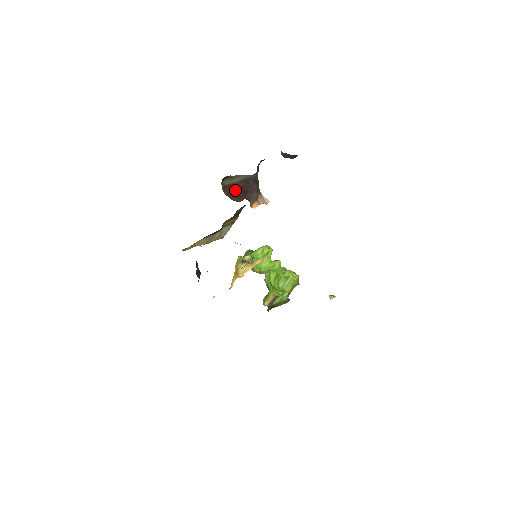
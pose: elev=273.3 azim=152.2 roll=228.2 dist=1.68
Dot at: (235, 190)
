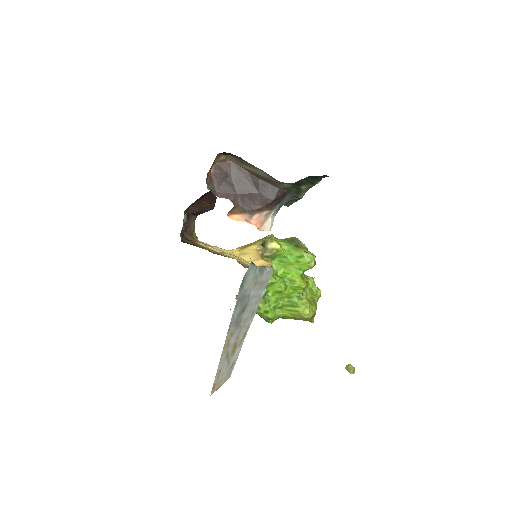
Dot at: (234, 178)
